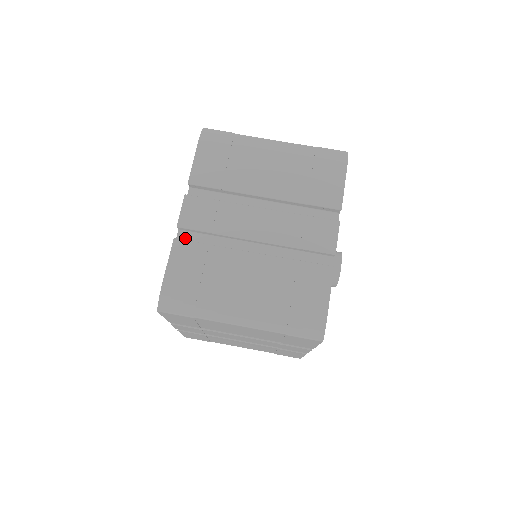
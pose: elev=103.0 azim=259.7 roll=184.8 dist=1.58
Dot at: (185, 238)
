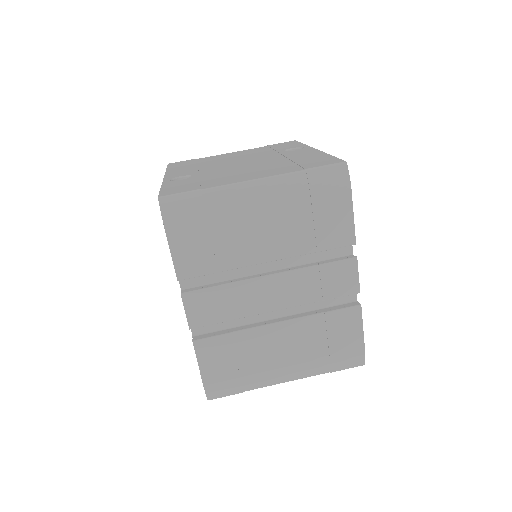
Dot at: (200, 328)
